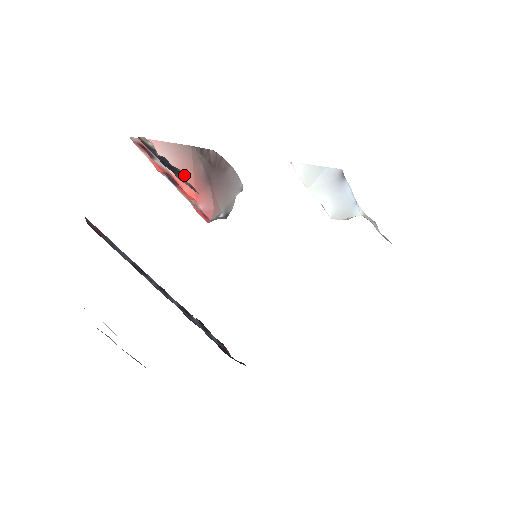
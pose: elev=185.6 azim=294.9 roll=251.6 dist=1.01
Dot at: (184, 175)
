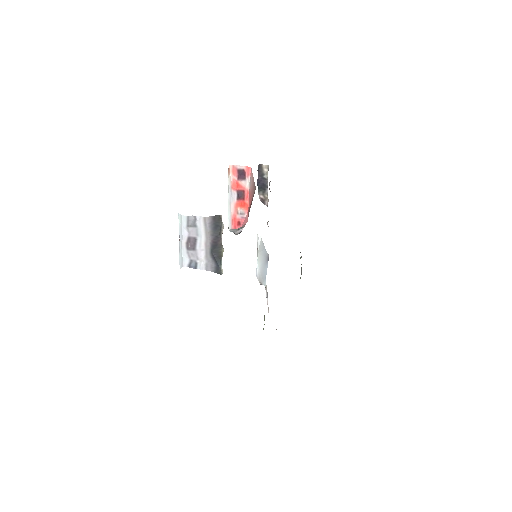
Dot at: (251, 196)
